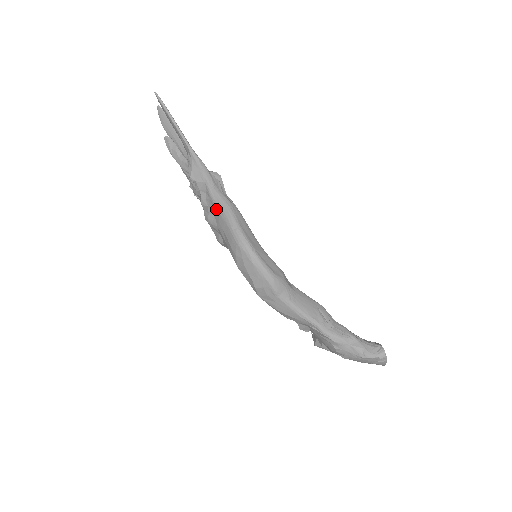
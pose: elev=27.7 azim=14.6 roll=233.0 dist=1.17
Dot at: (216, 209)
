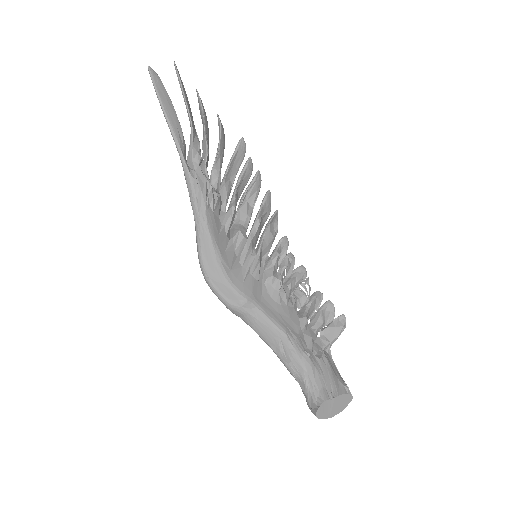
Dot at: occluded
